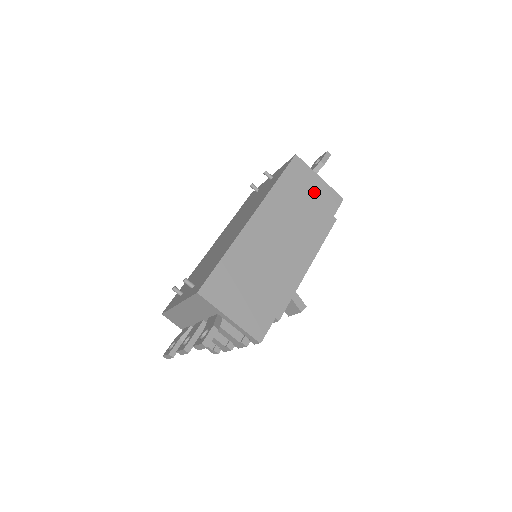
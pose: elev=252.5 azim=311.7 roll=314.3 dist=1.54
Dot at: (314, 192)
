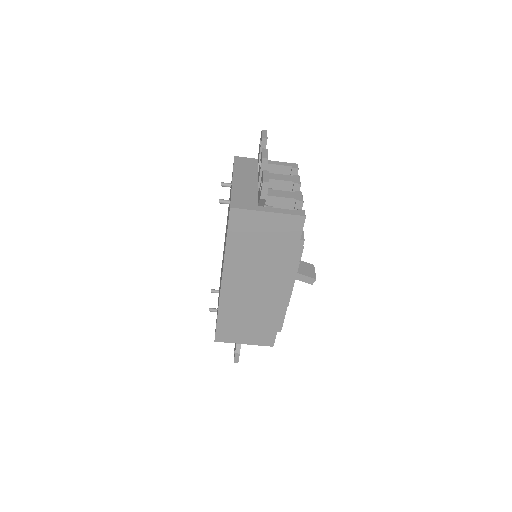
Dot at: (268, 231)
